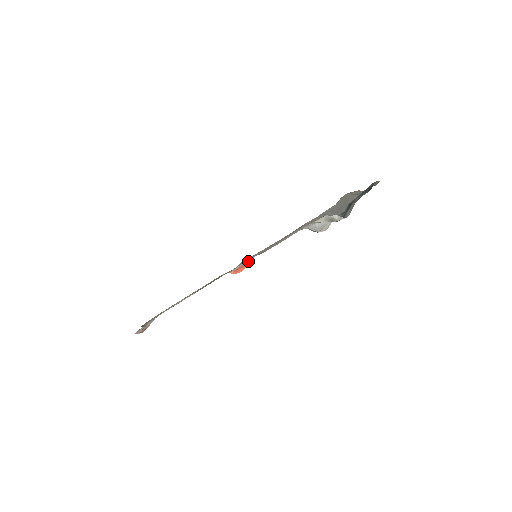
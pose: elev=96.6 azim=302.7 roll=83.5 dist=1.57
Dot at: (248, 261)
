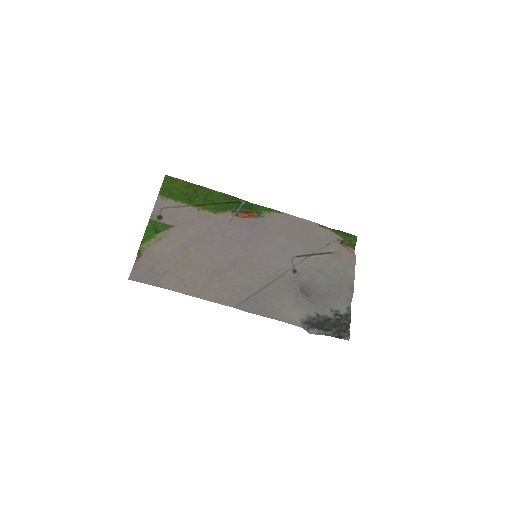
Dot at: (258, 217)
